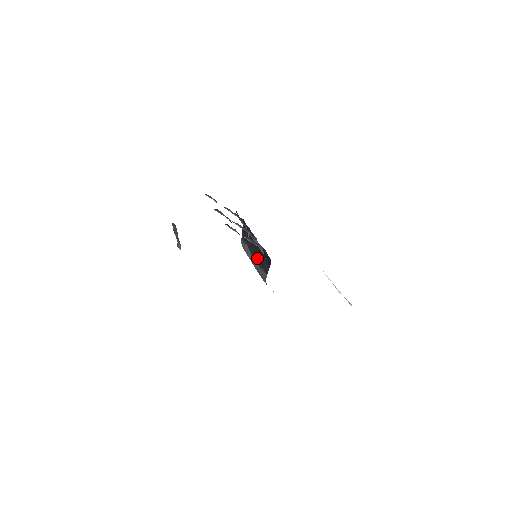
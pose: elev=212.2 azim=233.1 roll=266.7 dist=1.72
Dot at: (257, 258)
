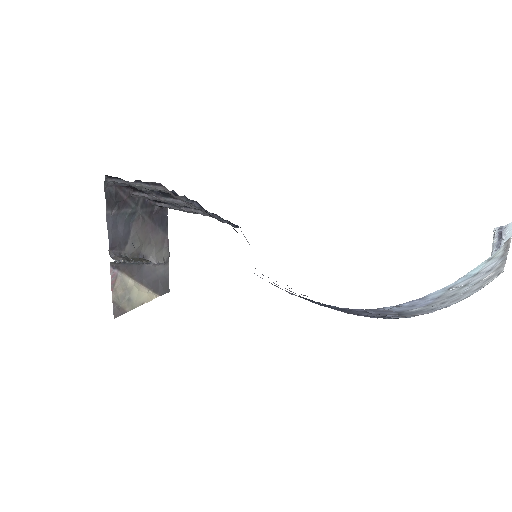
Dot at: occluded
